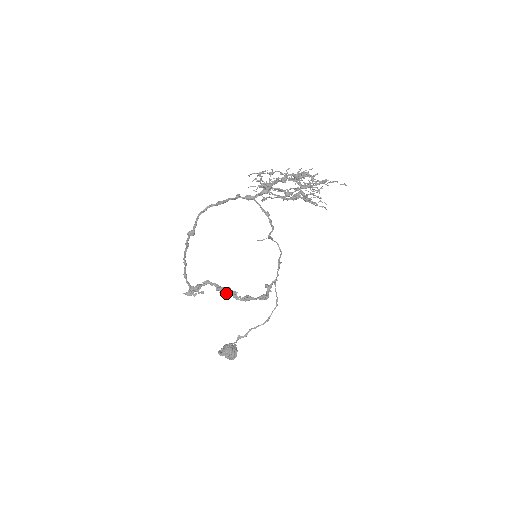
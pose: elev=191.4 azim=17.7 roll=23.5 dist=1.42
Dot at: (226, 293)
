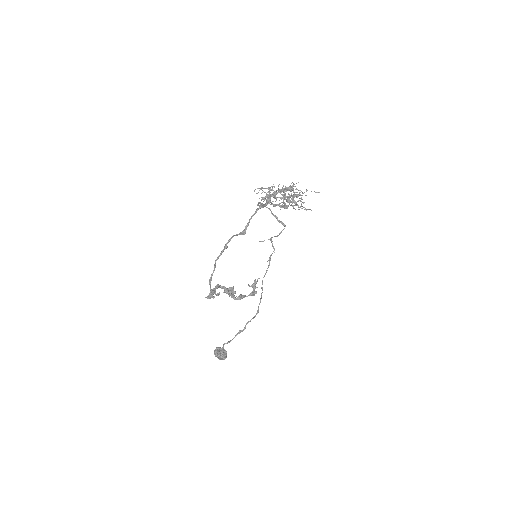
Dot at: (230, 294)
